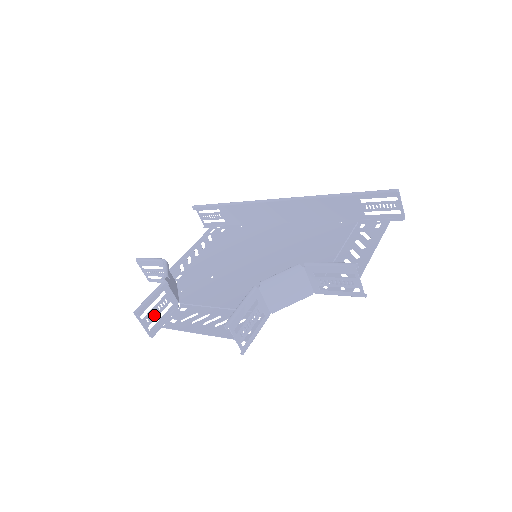
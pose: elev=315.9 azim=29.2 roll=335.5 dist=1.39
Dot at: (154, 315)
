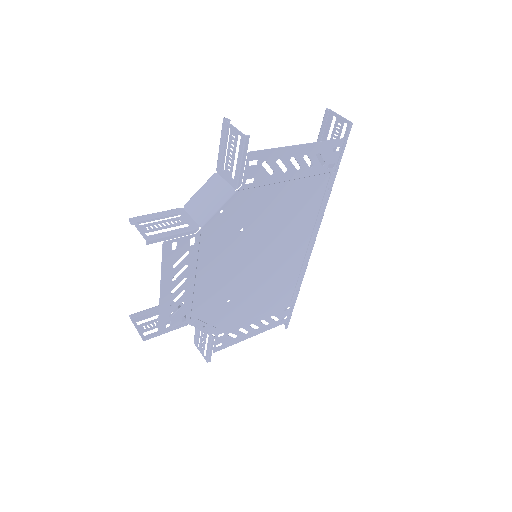
Dot at: (154, 325)
